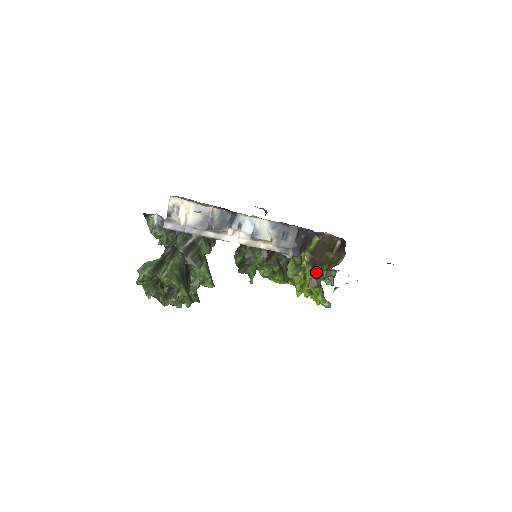
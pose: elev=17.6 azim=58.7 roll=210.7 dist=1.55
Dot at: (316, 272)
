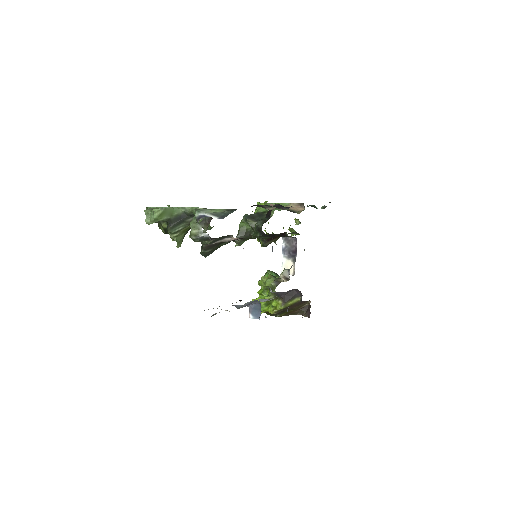
Dot at: occluded
